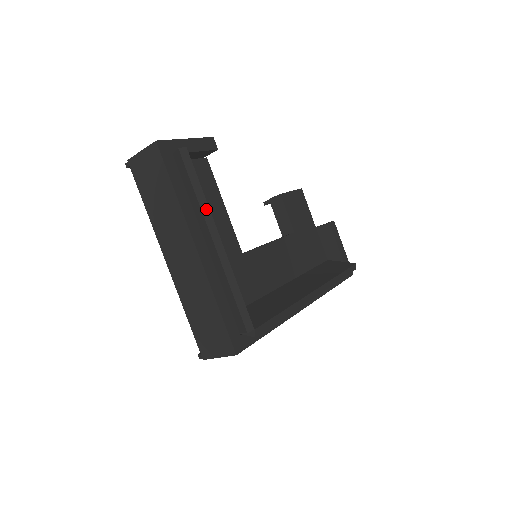
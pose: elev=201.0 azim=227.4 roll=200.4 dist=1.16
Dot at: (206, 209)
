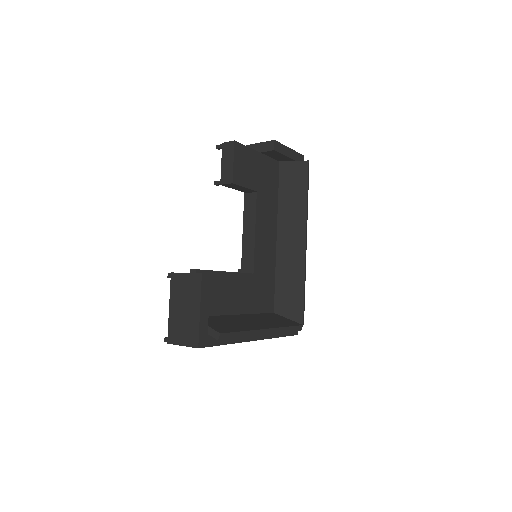
Dot at: (252, 333)
